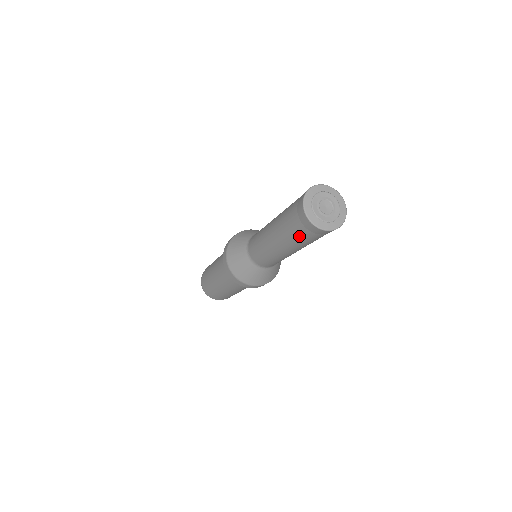
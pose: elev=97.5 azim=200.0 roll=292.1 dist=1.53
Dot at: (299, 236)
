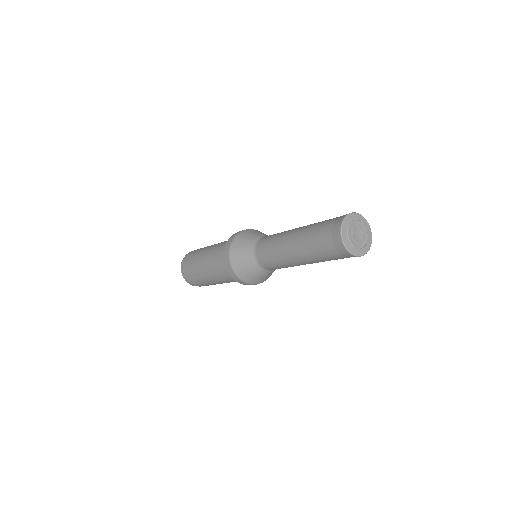
Dot at: (332, 259)
